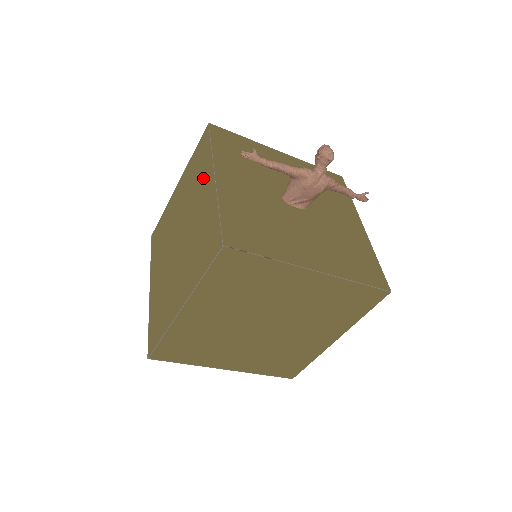
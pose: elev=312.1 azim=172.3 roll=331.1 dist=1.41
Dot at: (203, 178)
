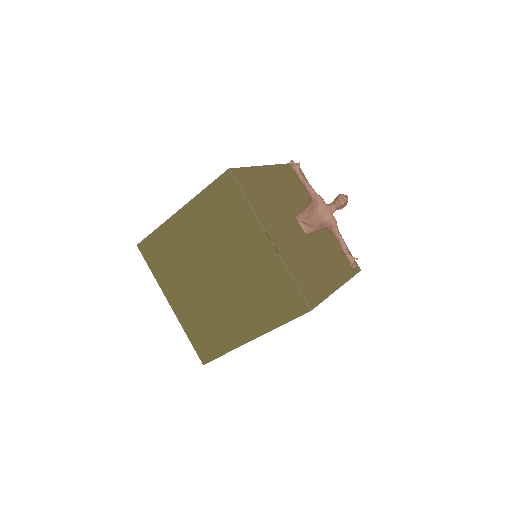
Dot at: occluded
